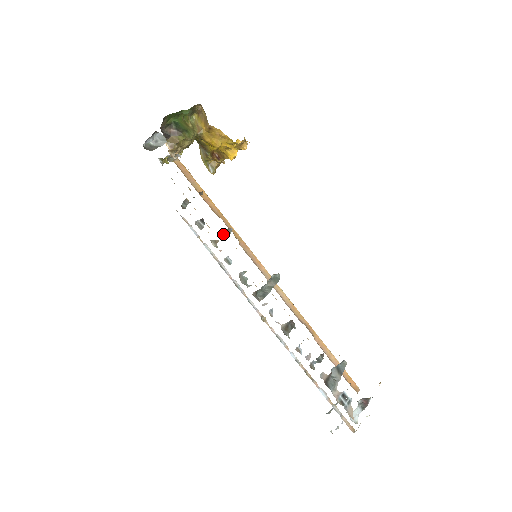
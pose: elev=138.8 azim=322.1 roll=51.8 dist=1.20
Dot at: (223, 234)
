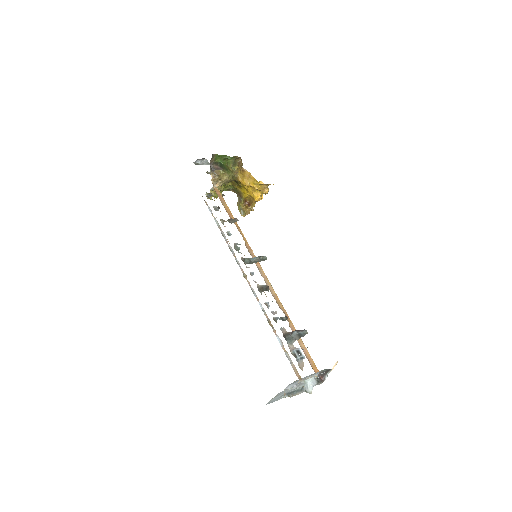
Dot at: (231, 220)
